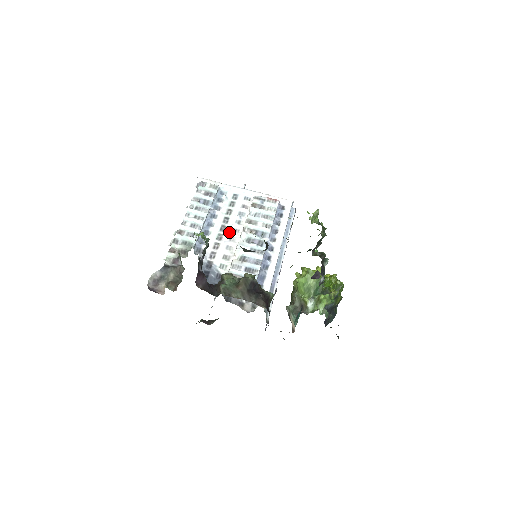
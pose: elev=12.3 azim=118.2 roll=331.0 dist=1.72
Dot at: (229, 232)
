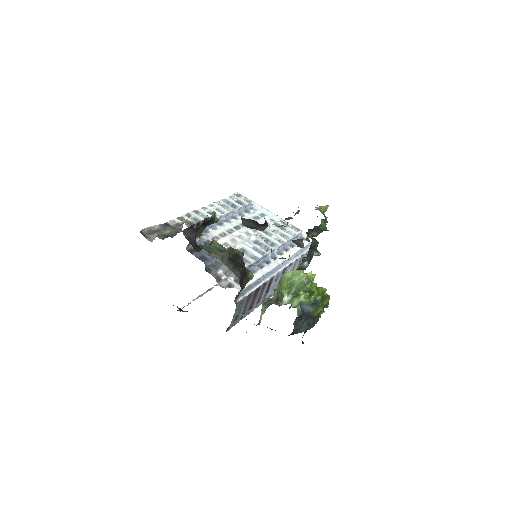
Dot at: (241, 232)
